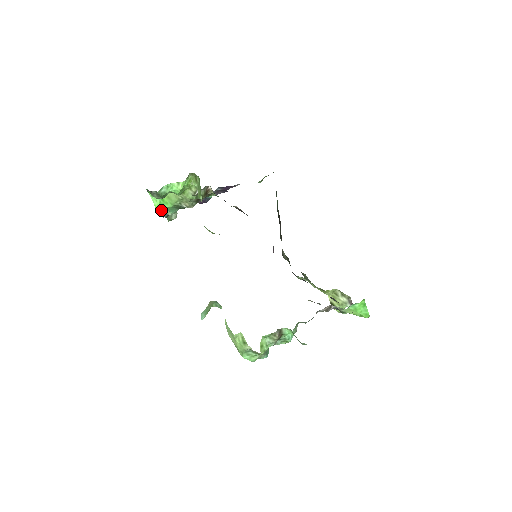
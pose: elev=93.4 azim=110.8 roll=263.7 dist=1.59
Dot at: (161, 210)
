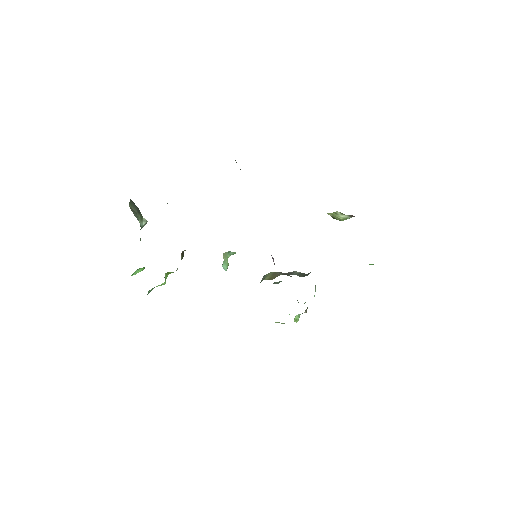
Dot at: occluded
